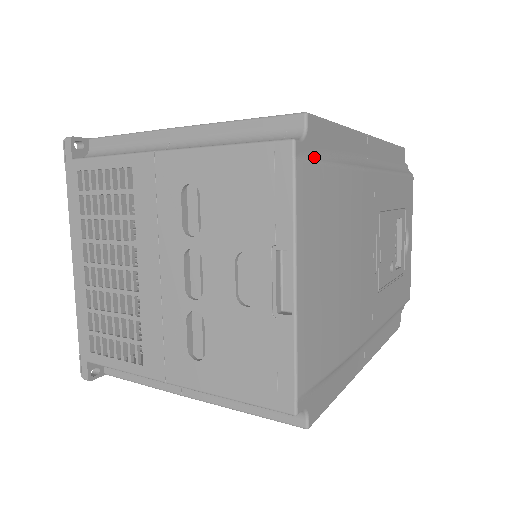
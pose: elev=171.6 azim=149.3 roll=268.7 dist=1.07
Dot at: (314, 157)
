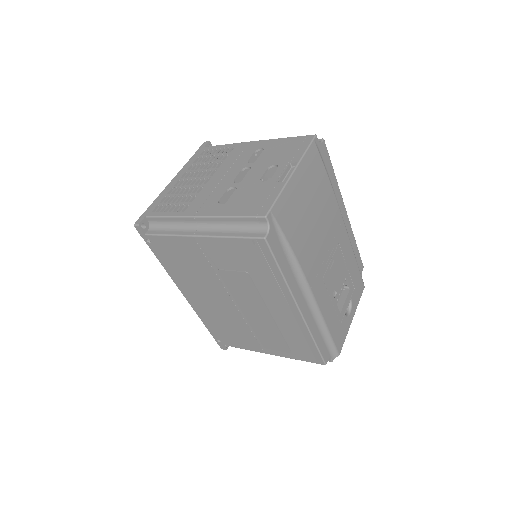
Dot at: (320, 154)
